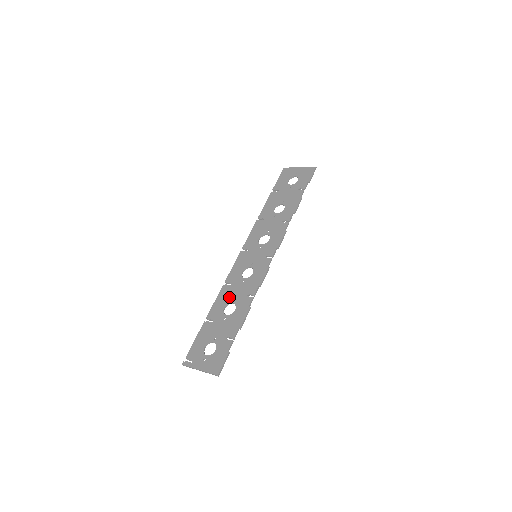
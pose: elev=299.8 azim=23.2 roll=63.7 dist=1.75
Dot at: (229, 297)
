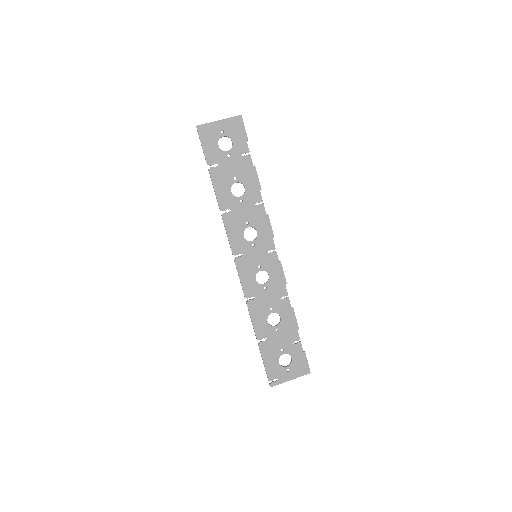
Dot at: (264, 310)
